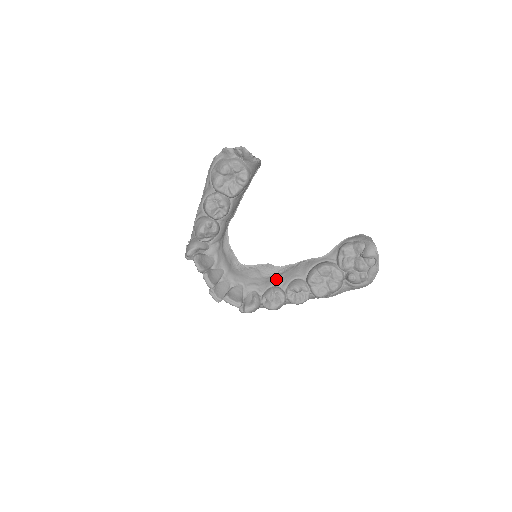
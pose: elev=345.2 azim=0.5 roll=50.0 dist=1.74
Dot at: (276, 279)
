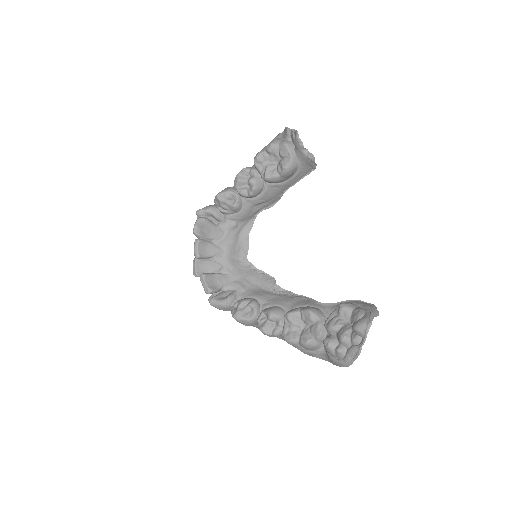
Dot at: (264, 295)
